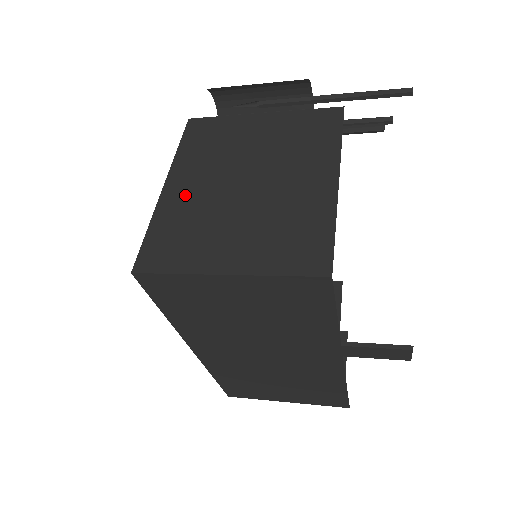
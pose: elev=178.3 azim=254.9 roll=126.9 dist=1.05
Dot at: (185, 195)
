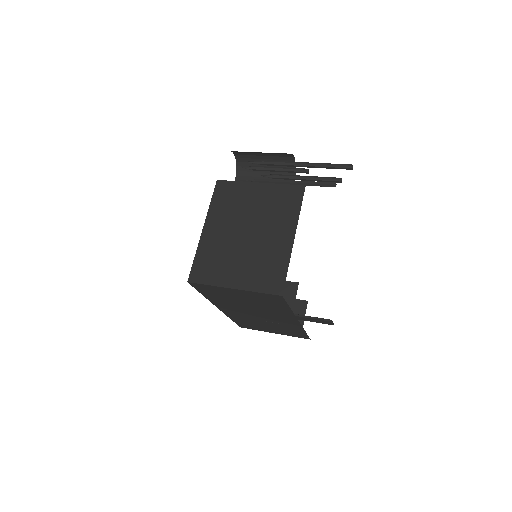
Dot at: (214, 237)
